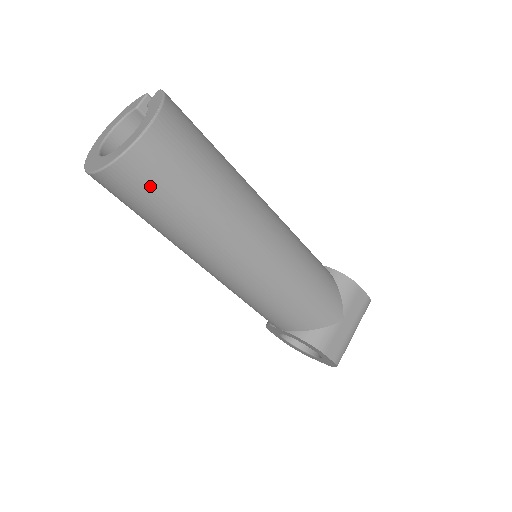
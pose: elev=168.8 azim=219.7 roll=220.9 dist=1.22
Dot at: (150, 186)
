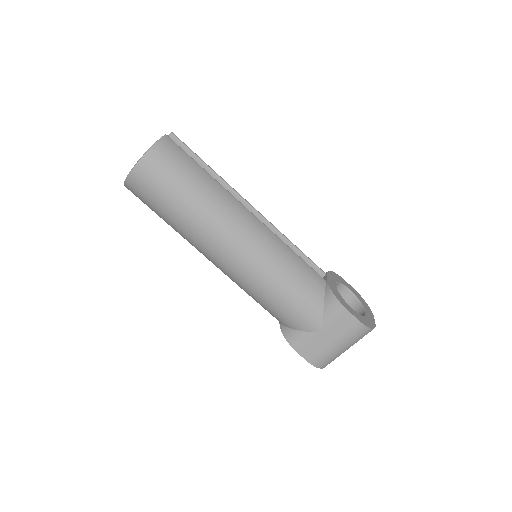
Dot at: (145, 200)
